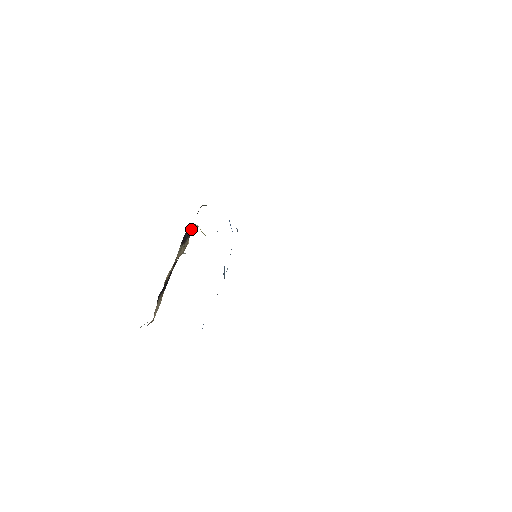
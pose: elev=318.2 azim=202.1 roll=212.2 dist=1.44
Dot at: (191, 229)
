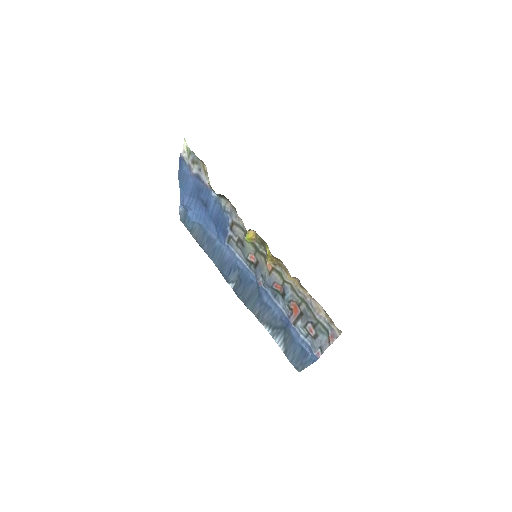
Dot at: occluded
